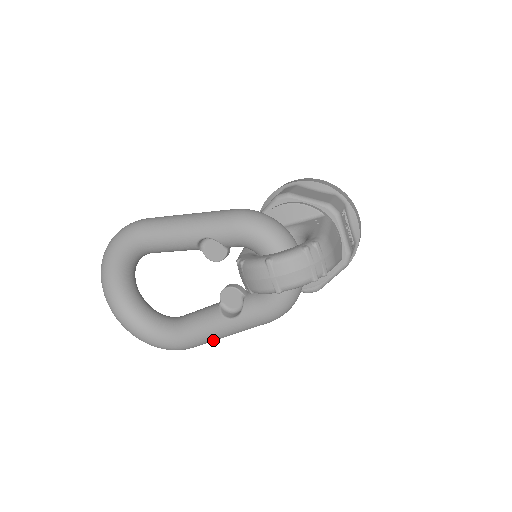
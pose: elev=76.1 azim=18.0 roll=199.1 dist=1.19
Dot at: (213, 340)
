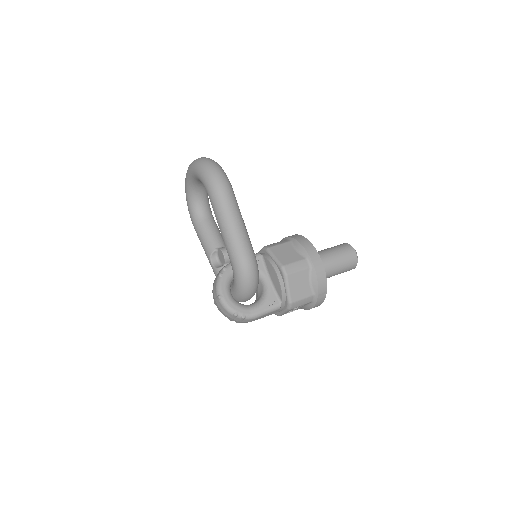
Dot at: occluded
